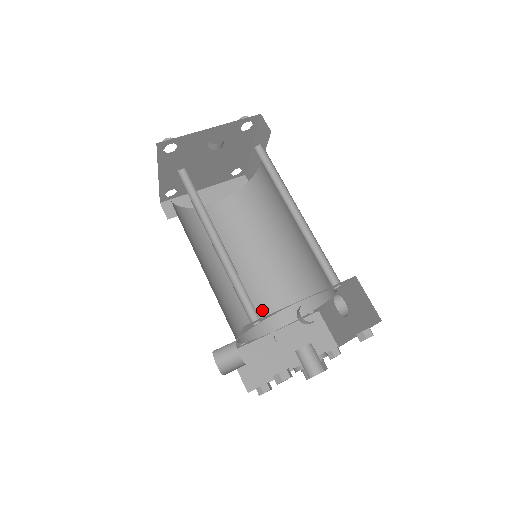
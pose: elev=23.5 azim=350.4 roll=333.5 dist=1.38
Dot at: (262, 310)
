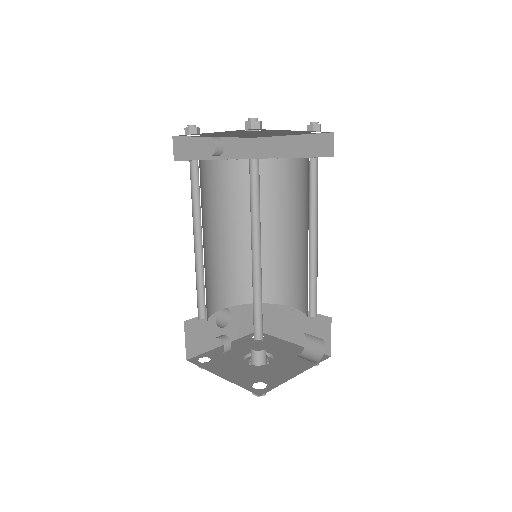
Dot at: (287, 284)
